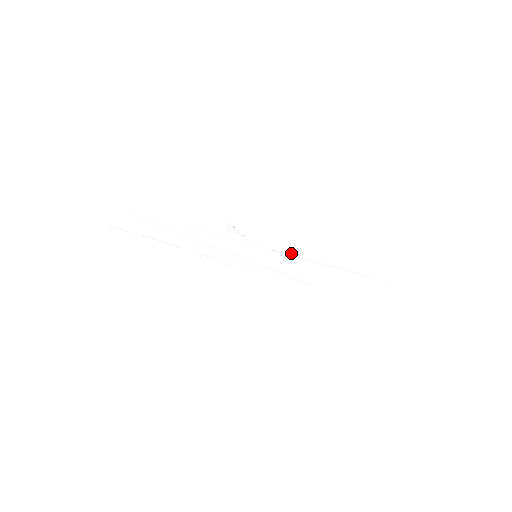
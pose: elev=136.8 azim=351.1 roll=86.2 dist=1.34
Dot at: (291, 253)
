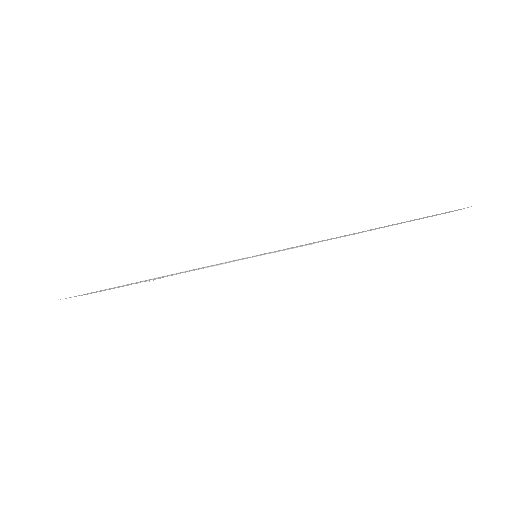
Dot at: (295, 246)
